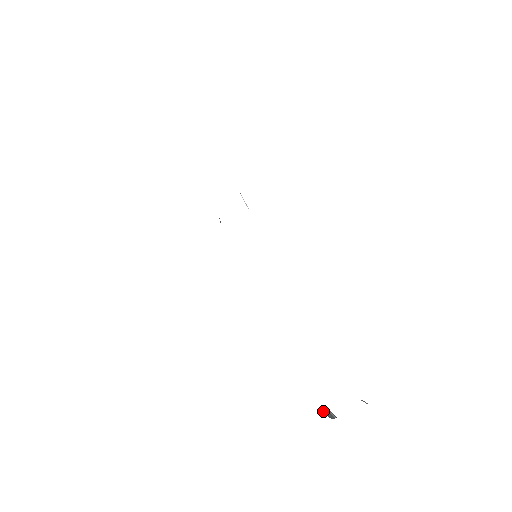
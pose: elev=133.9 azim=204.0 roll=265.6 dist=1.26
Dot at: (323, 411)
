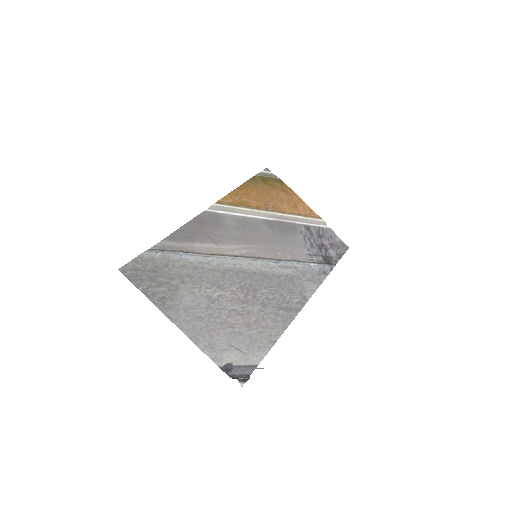
Dot at: (245, 377)
